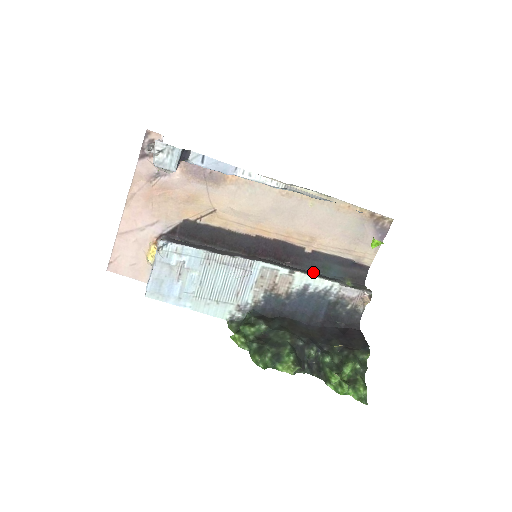
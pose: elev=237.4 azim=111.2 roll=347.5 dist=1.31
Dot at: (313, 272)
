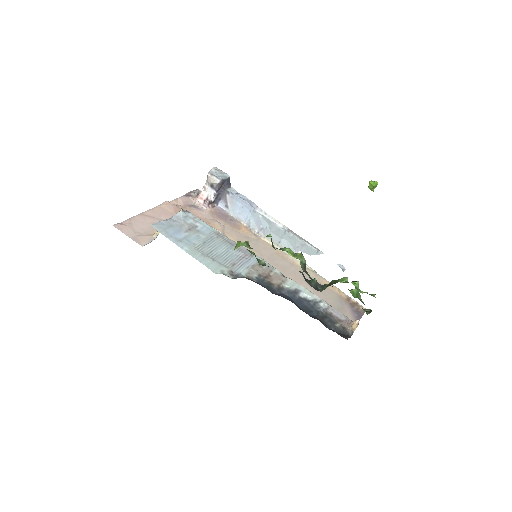
Dot at: occluded
